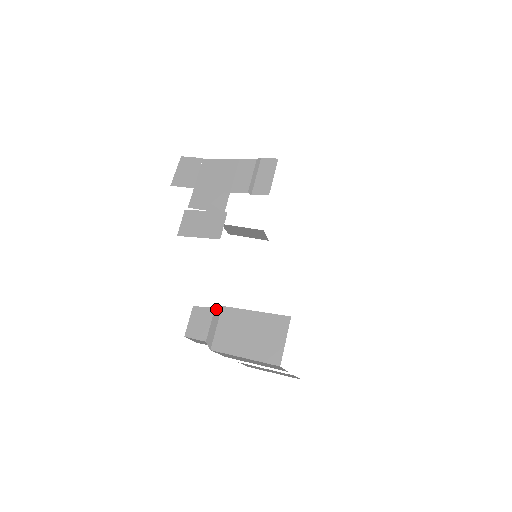
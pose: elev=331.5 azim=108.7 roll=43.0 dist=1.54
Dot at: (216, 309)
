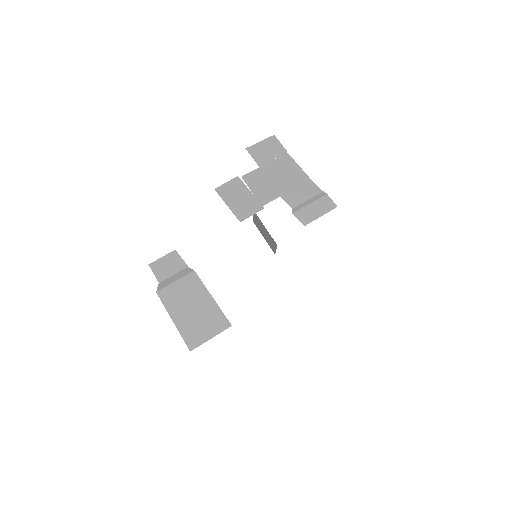
Dot at: (188, 268)
